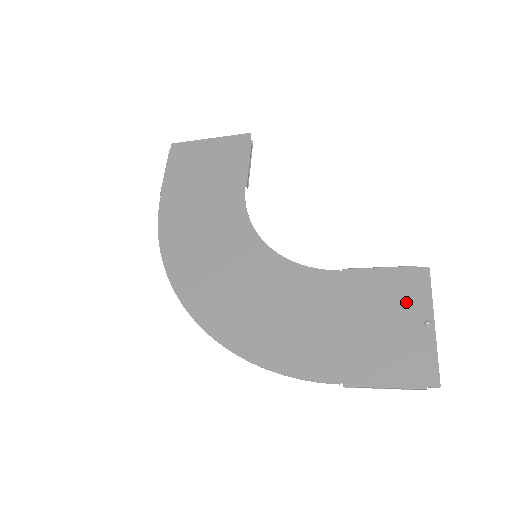
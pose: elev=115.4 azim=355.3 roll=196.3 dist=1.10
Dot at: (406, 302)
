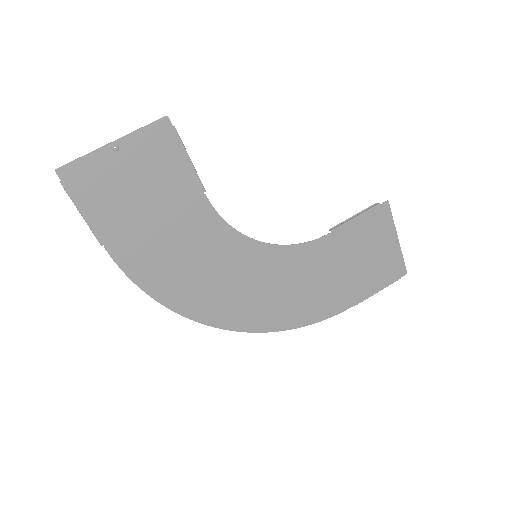
Dot at: (379, 234)
